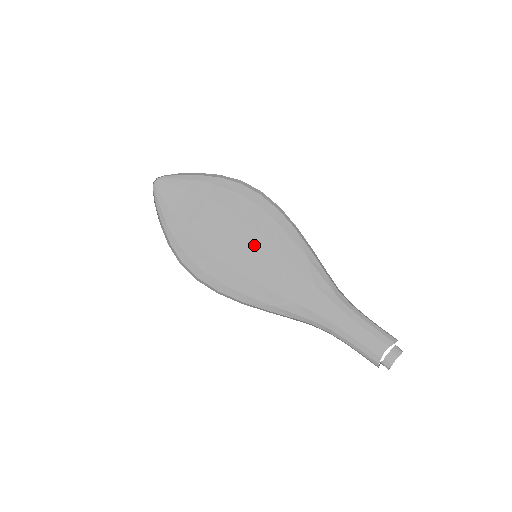
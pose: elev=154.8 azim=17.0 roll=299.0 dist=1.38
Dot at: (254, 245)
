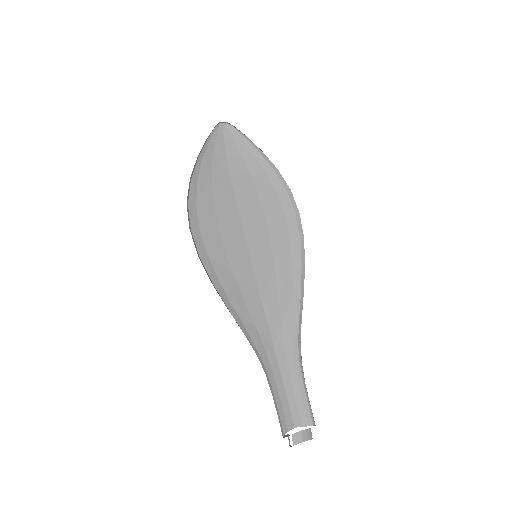
Dot at: (258, 247)
